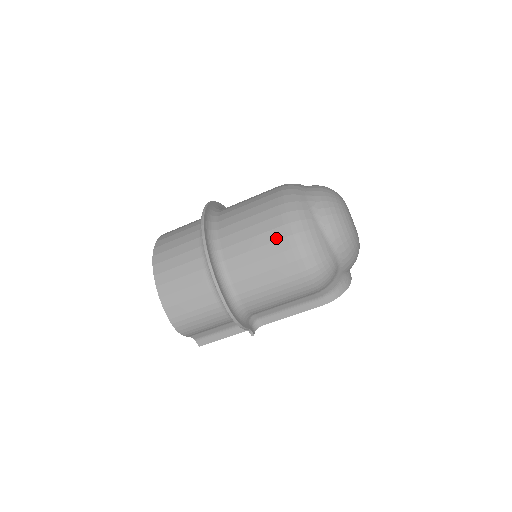
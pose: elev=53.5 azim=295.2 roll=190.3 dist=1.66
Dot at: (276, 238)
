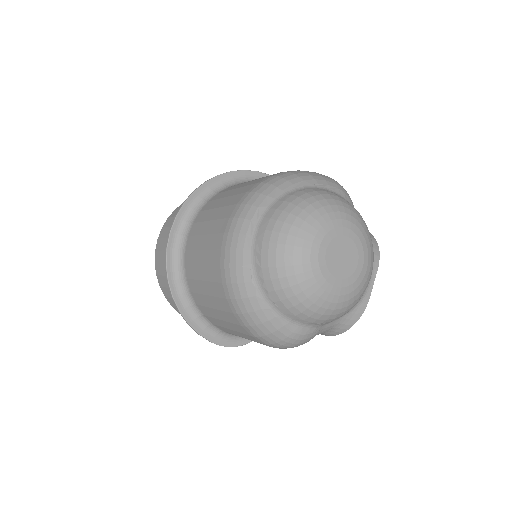
Dot at: (224, 309)
